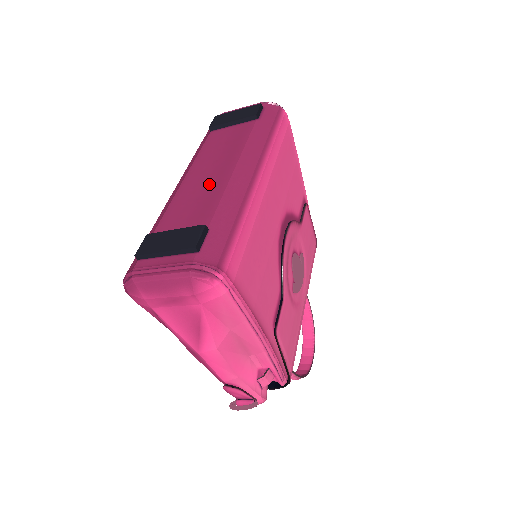
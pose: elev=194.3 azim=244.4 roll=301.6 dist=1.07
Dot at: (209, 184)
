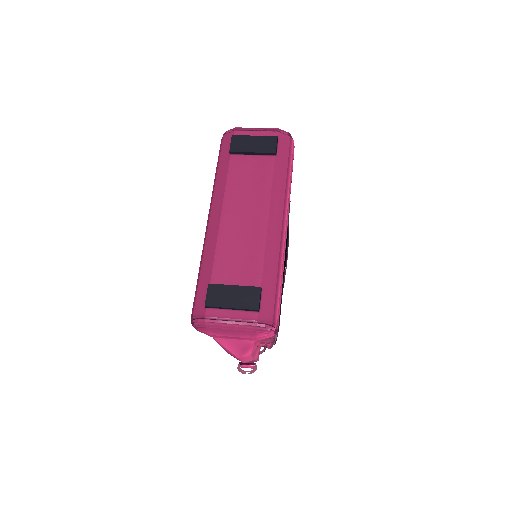
Dot at: (248, 233)
